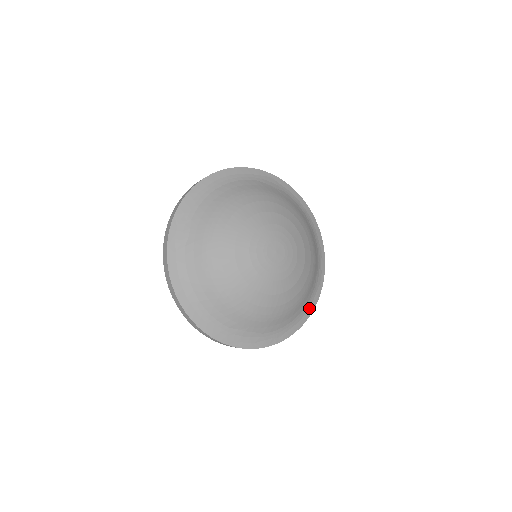
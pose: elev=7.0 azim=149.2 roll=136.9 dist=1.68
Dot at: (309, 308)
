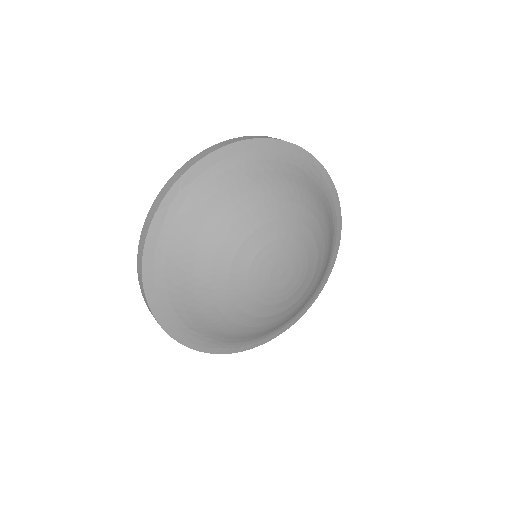
Dot at: (286, 326)
